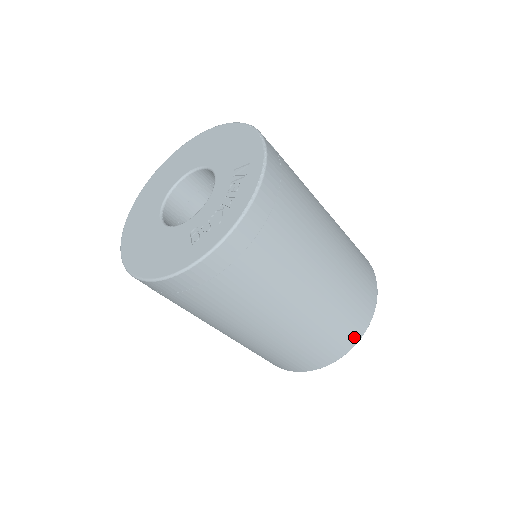
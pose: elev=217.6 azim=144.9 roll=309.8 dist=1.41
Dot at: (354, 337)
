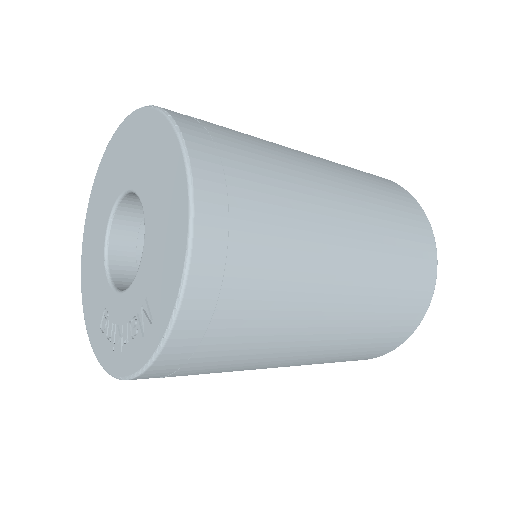
Dot at: occluded
